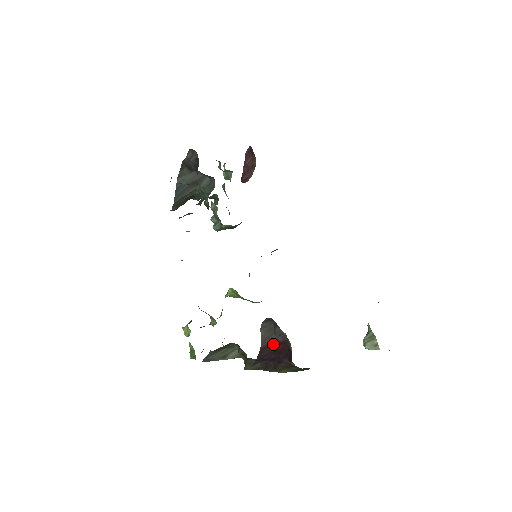
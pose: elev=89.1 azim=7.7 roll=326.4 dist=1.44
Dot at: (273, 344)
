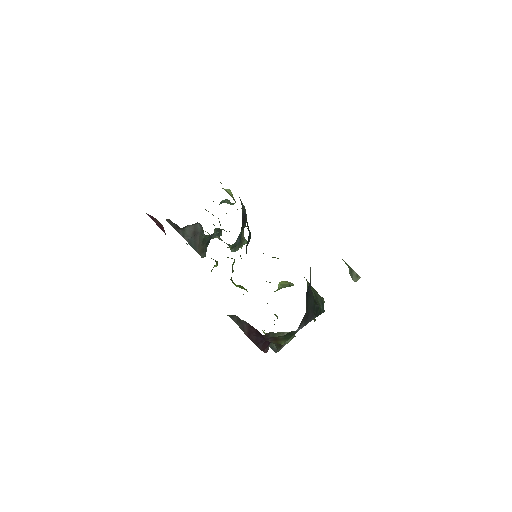
Dot at: (249, 330)
